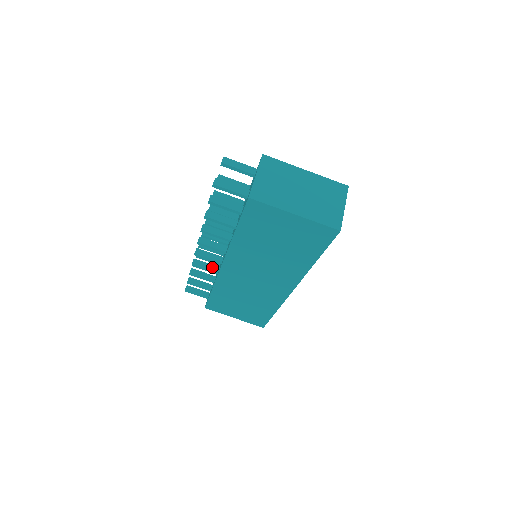
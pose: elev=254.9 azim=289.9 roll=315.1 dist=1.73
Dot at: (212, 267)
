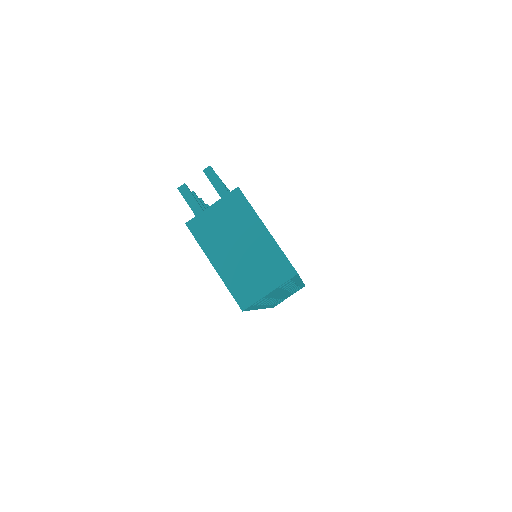
Dot at: occluded
